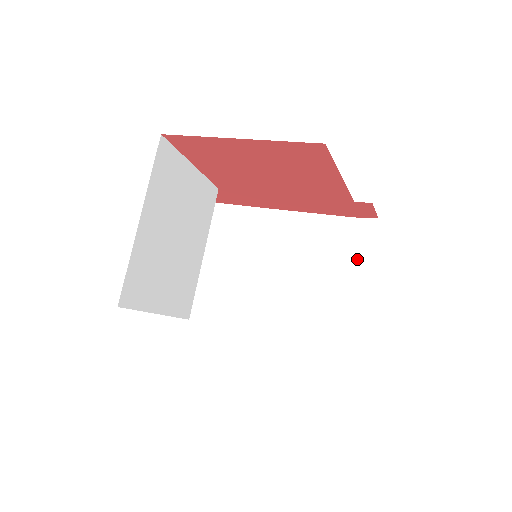
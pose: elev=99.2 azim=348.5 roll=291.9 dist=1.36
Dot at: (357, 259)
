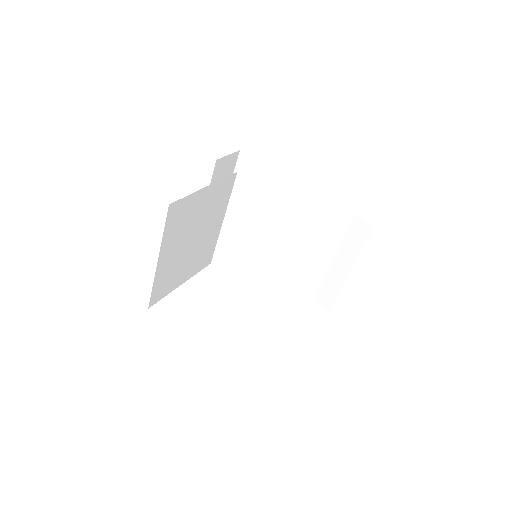
Dot at: (349, 249)
